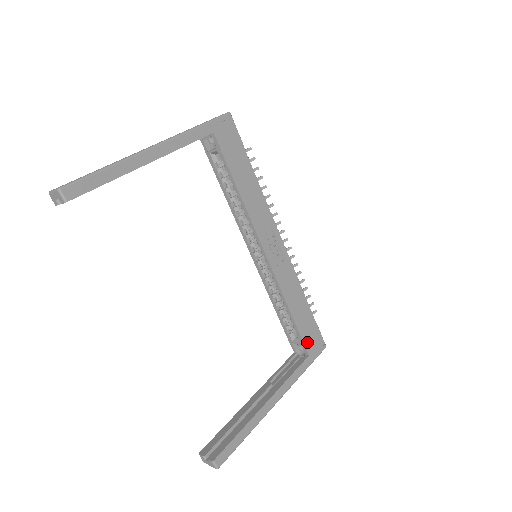
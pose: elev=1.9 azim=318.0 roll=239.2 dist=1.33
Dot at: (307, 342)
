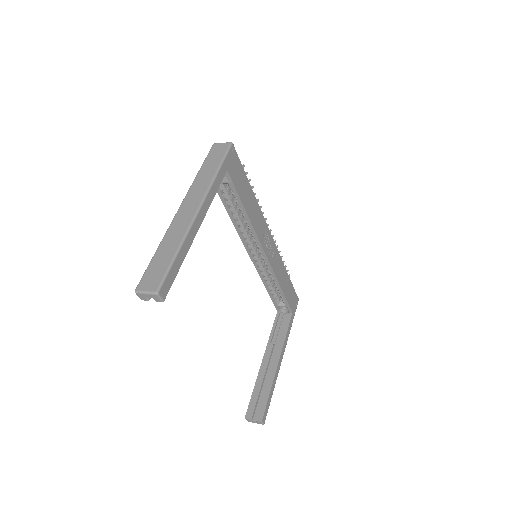
Dot at: (291, 304)
